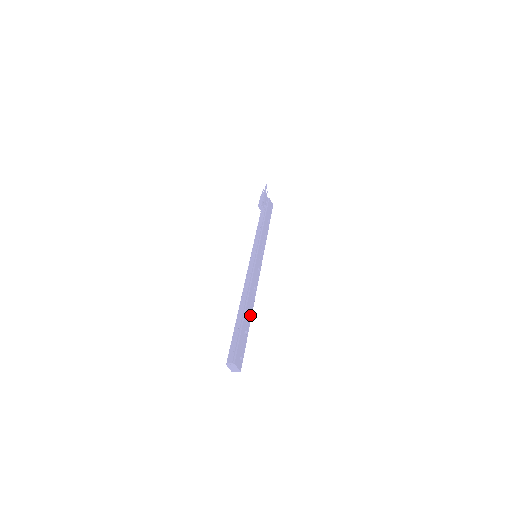
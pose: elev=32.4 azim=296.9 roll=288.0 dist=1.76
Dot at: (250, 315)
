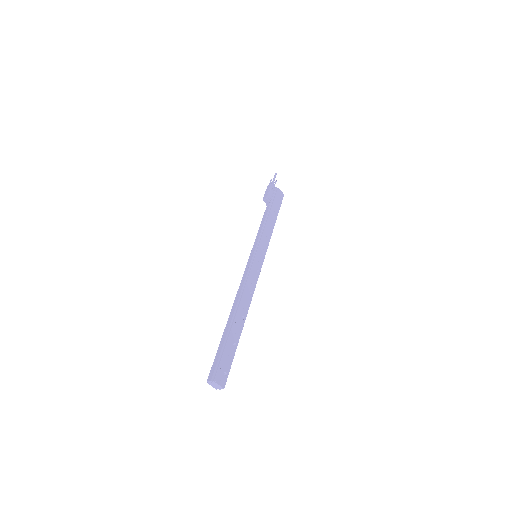
Dot at: (242, 324)
